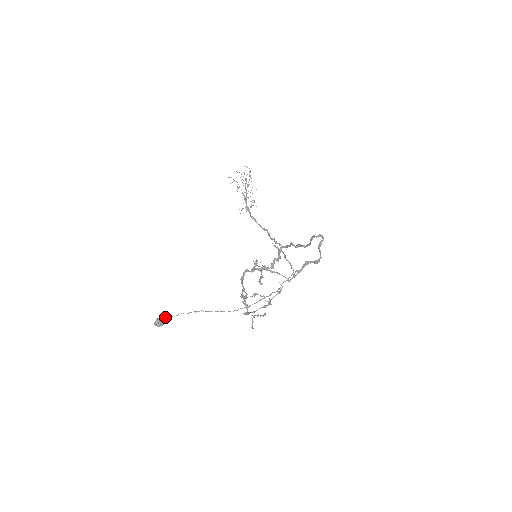
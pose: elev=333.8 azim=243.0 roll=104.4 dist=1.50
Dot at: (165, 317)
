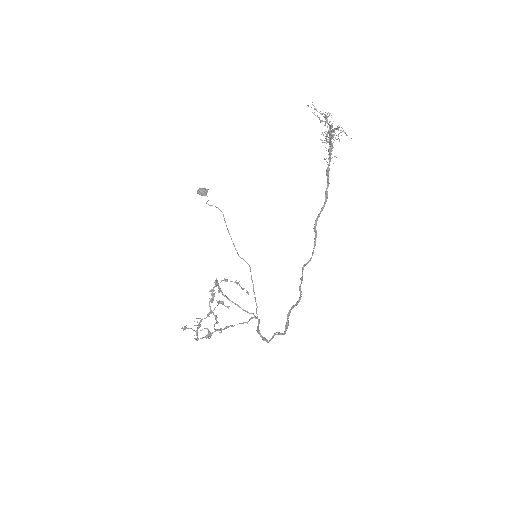
Dot at: (207, 191)
